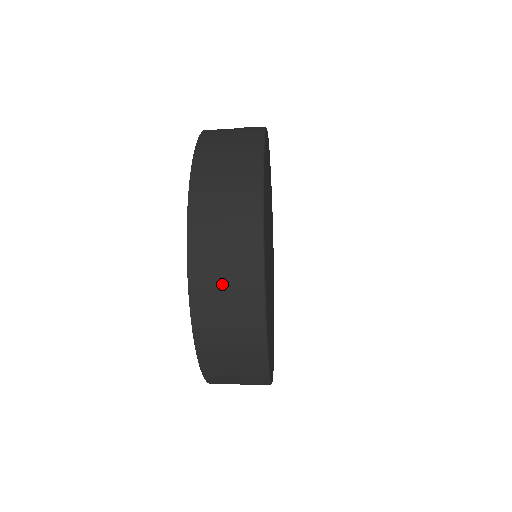
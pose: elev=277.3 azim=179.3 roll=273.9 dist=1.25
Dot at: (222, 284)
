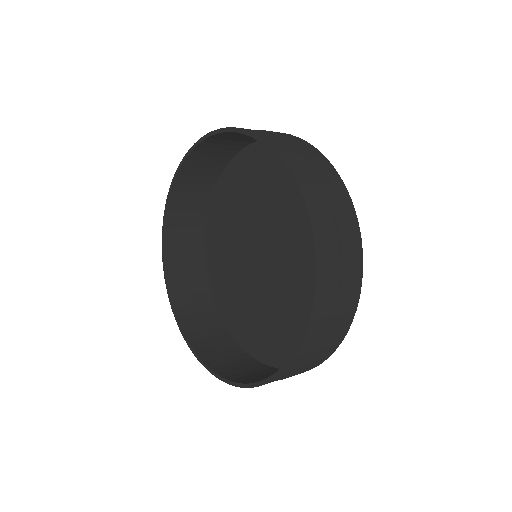
Dot at: (311, 358)
